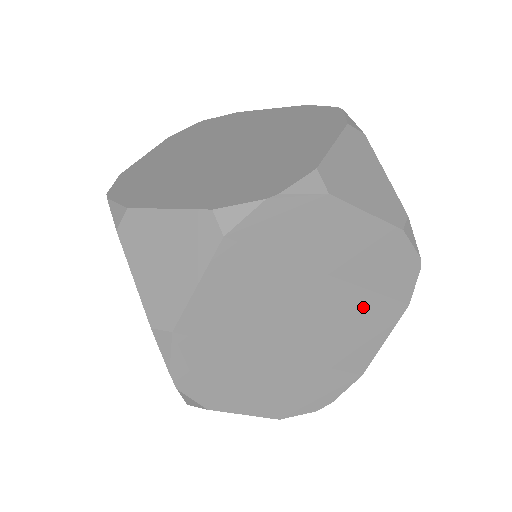
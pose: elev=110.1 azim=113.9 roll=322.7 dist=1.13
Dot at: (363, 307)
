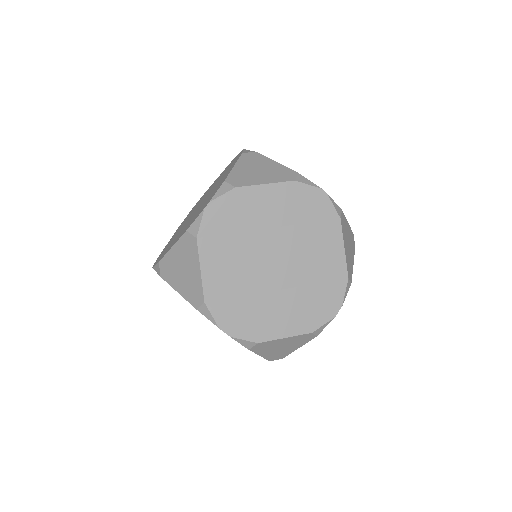
Dot at: (309, 235)
